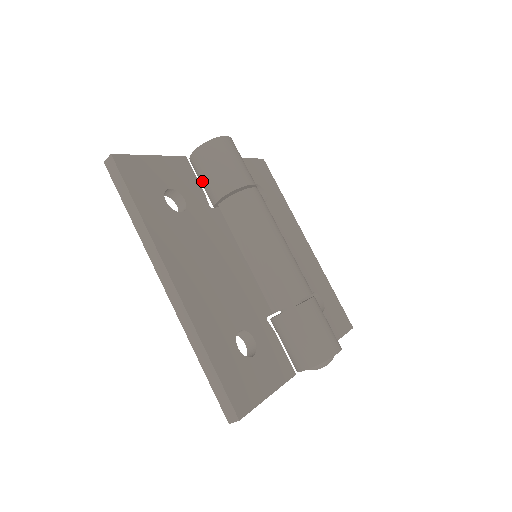
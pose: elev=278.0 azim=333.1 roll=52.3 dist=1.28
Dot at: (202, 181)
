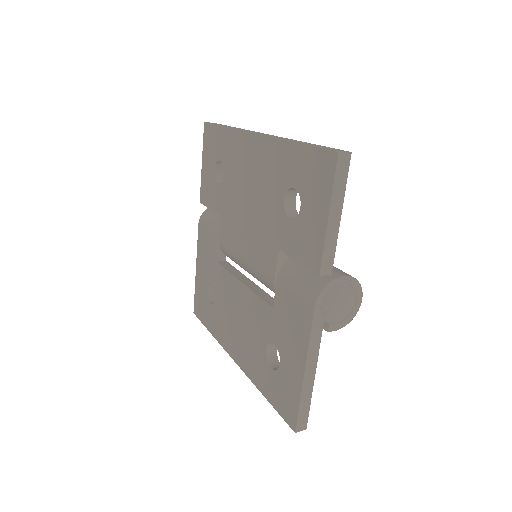
Dot at: (218, 213)
